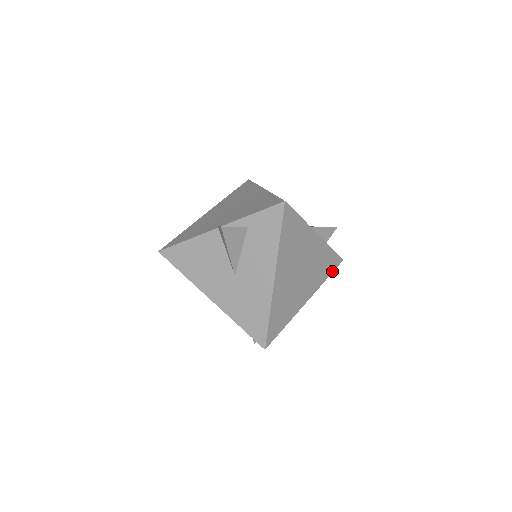
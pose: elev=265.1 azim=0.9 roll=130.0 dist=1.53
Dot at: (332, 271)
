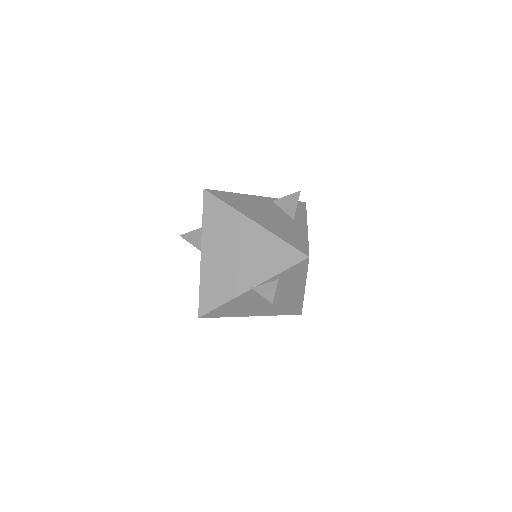
Dot at: occluded
